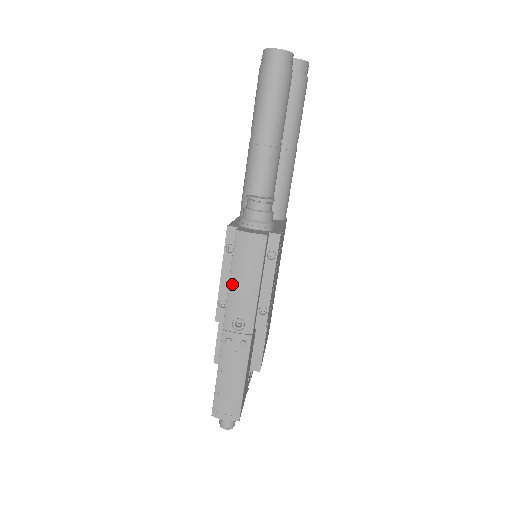
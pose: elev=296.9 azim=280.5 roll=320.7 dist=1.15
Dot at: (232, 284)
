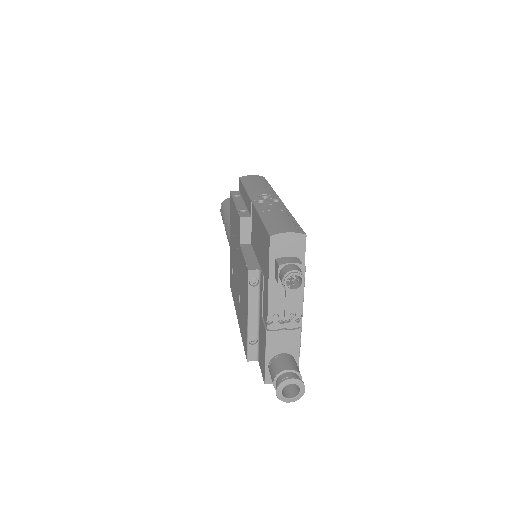
Dot at: (248, 188)
